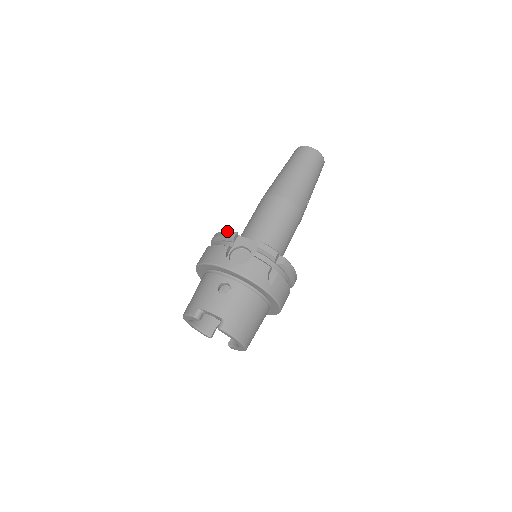
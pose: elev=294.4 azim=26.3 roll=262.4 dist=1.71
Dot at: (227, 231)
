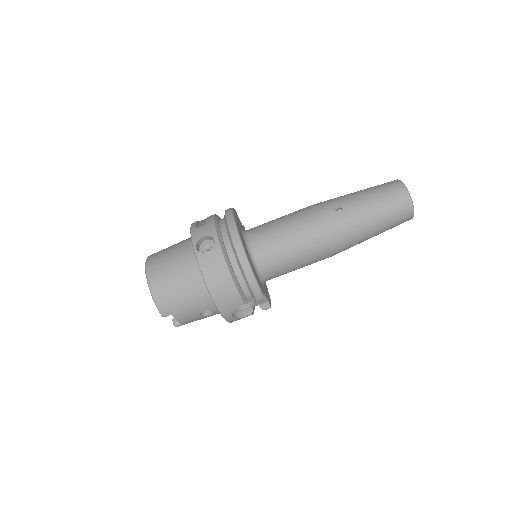
Dot at: (258, 288)
